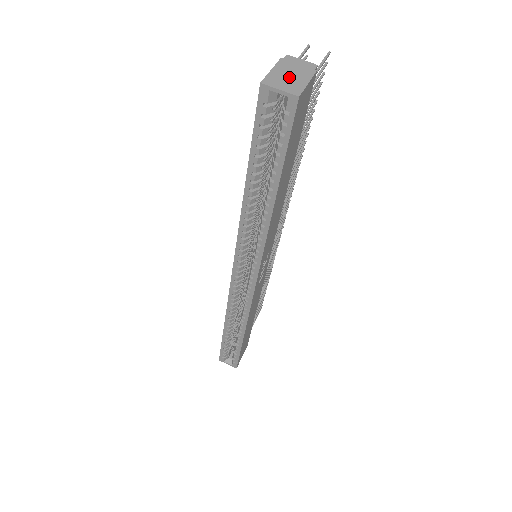
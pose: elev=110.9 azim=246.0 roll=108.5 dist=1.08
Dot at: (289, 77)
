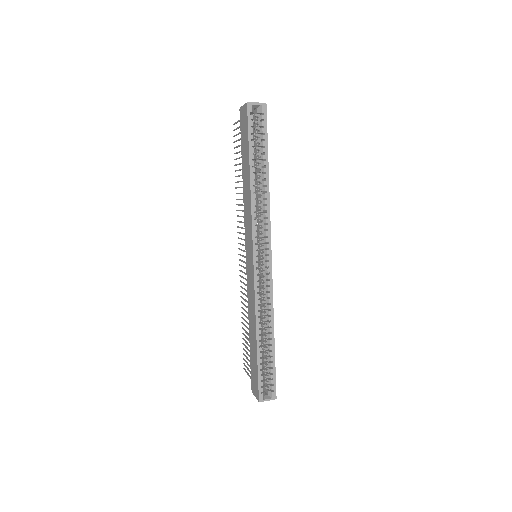
Dot at: occluded
